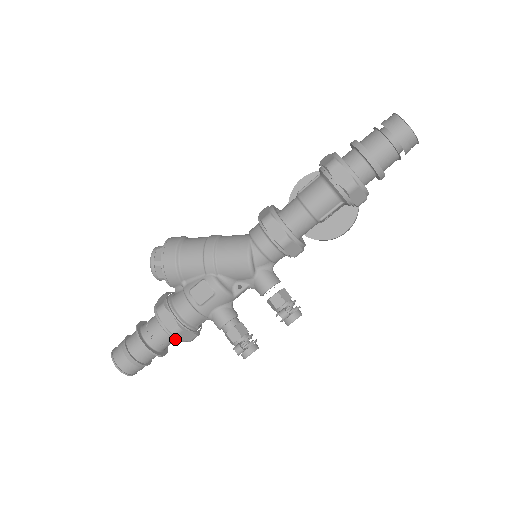
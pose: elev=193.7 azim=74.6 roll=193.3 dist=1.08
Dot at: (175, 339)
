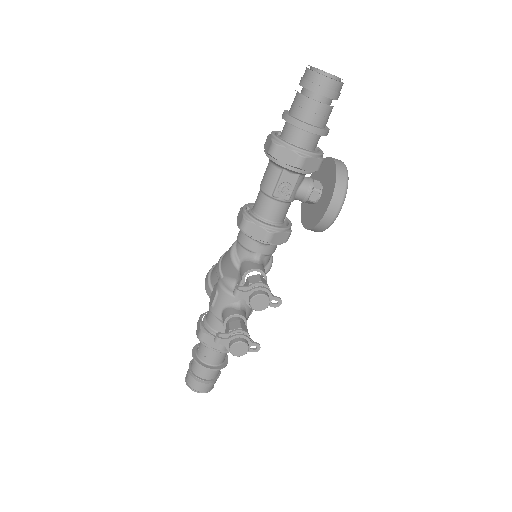
Dot at: (204, 345)
